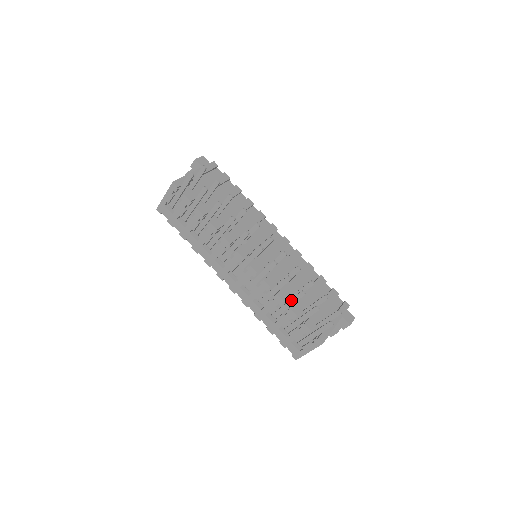
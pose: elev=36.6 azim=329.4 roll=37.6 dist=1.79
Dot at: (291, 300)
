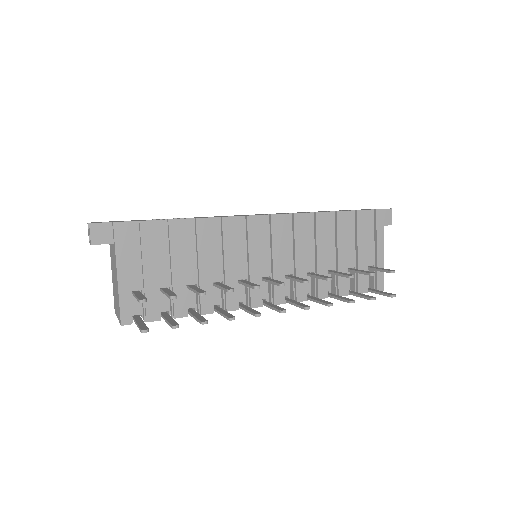
Dot at: (337, 299)
